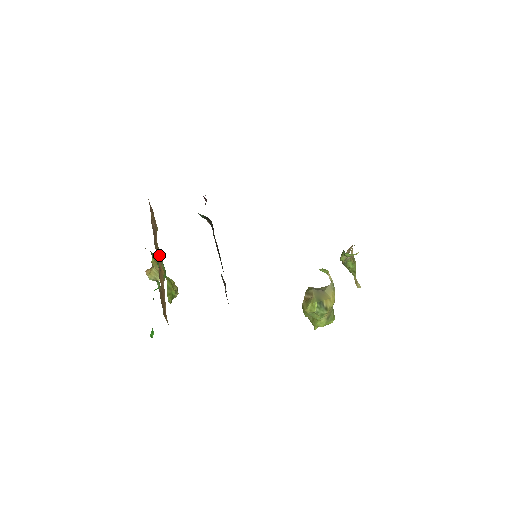
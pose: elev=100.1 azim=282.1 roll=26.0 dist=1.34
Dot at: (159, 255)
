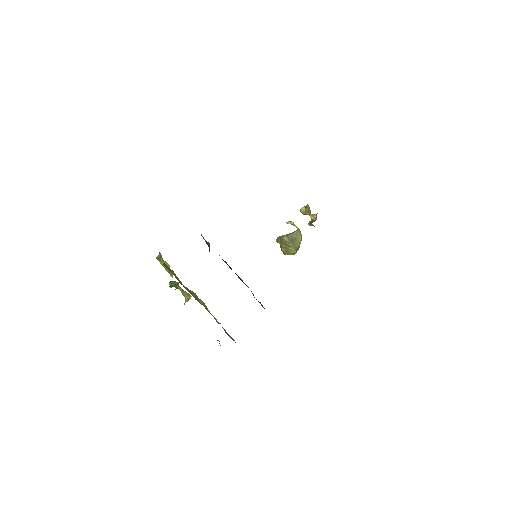
Dot at: (195, 297)
